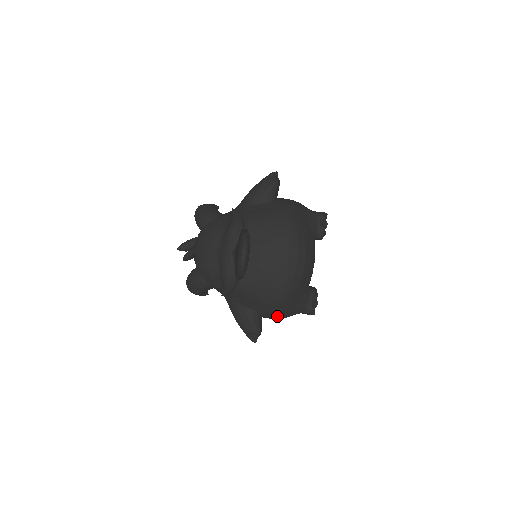
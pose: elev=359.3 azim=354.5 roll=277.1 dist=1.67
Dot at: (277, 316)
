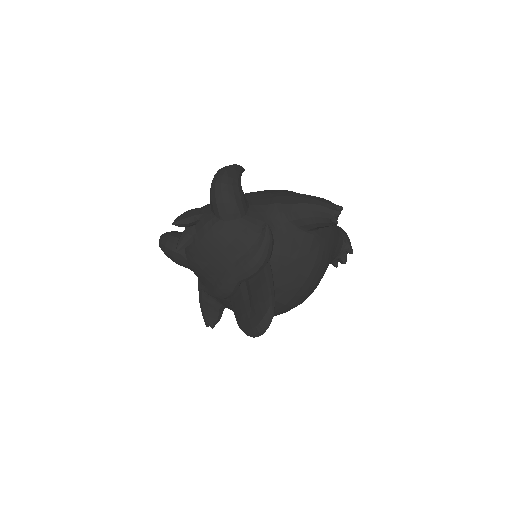
Dot at: occluded
